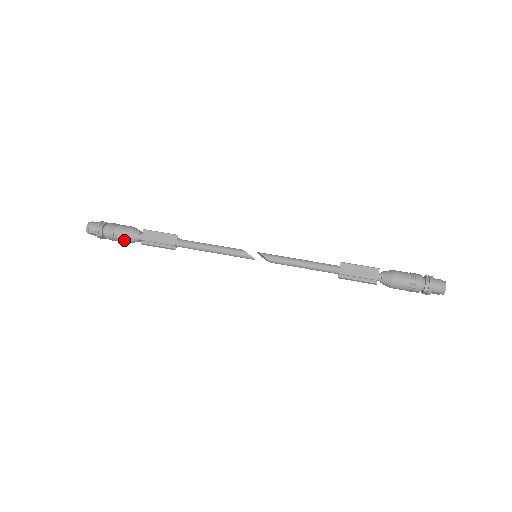
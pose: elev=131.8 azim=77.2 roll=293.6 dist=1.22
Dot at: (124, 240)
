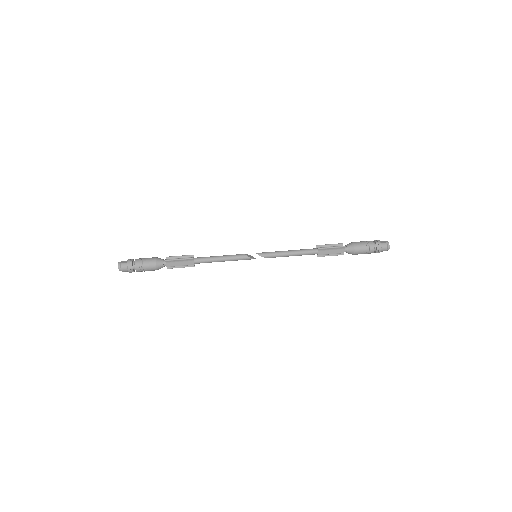
Dot at: (153, 270)
